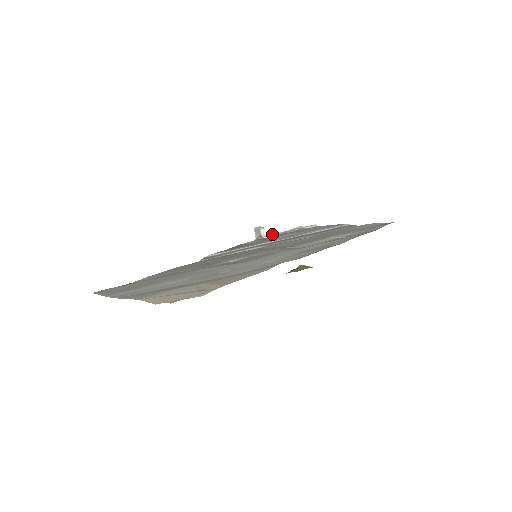
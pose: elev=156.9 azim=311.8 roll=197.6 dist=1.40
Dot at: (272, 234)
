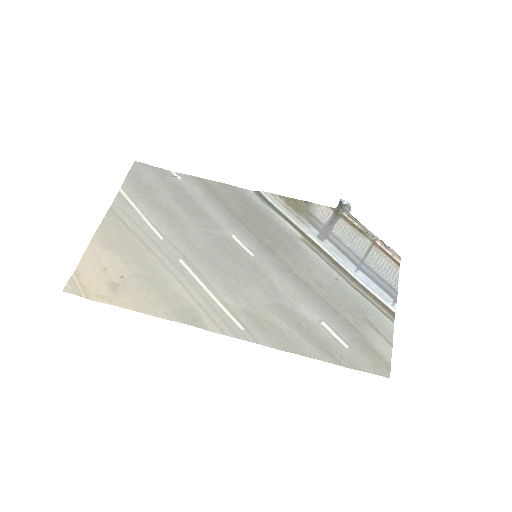
Dot at: (355, 219)
